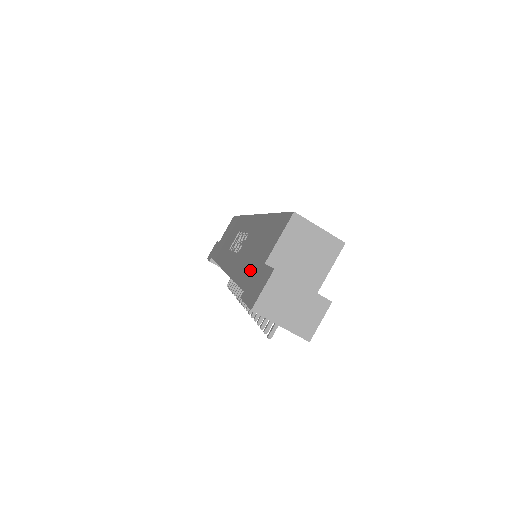
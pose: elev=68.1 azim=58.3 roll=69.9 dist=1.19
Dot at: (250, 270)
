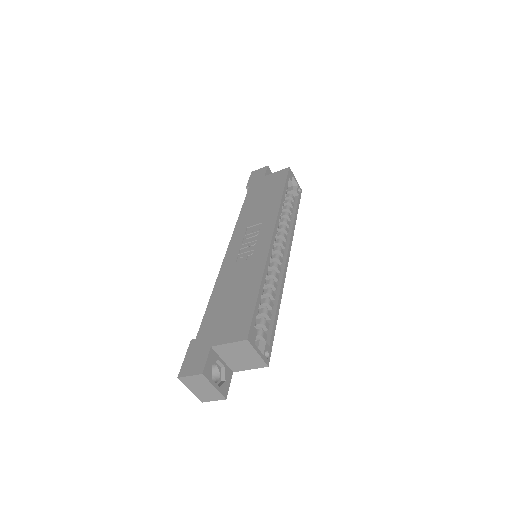
Dot at: (211, 324)
